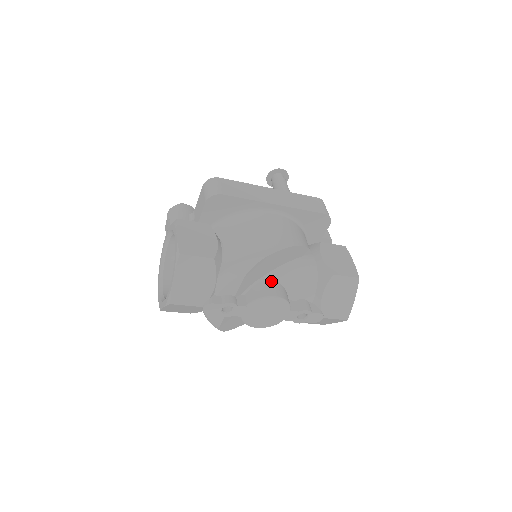
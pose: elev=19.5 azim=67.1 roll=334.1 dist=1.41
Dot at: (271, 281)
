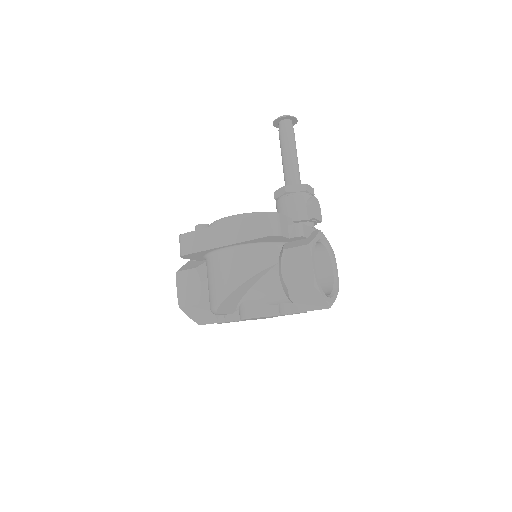
Dot at: (247, 302)
